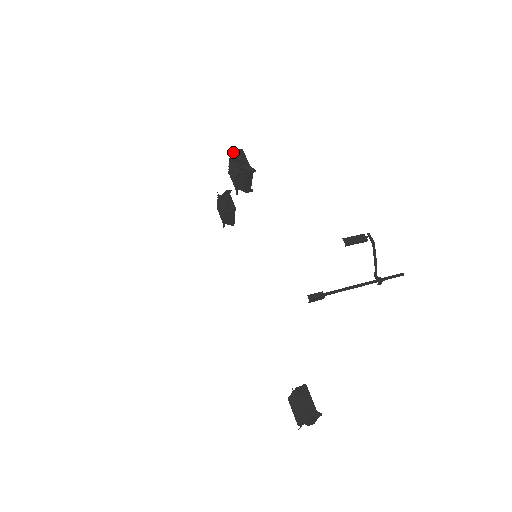
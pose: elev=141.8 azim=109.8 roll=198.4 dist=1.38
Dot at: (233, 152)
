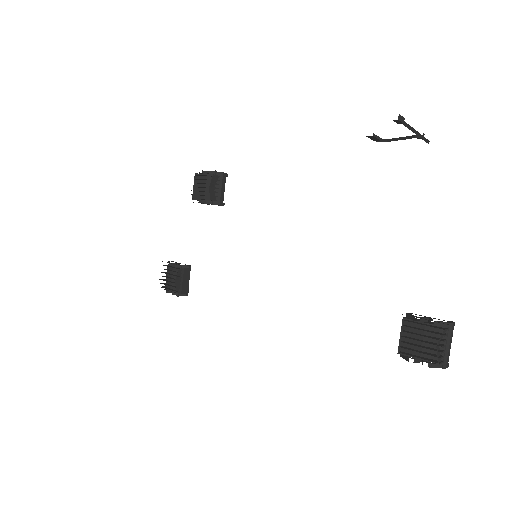
Dot at: occluded
